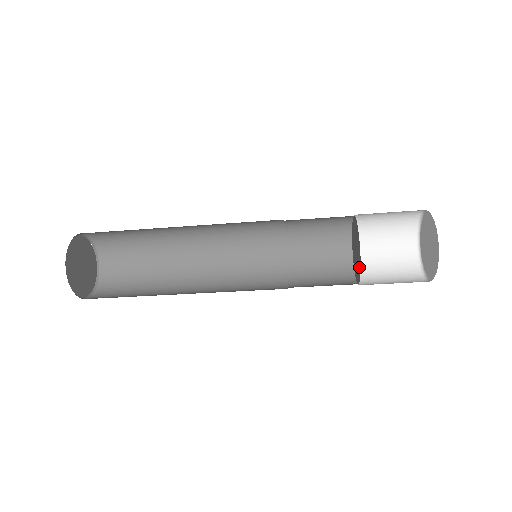
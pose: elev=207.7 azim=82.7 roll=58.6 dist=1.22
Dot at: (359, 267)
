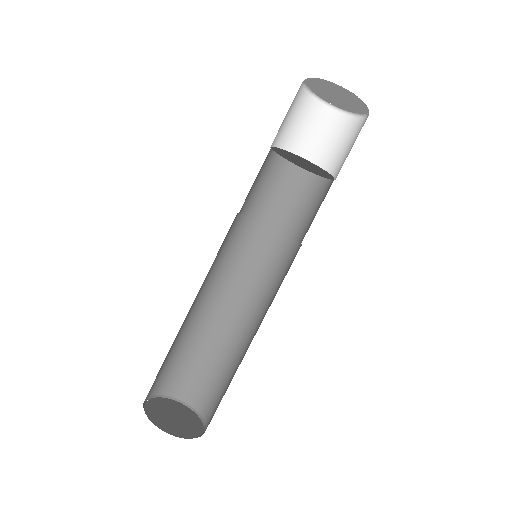
Dot at: (295, 156)
